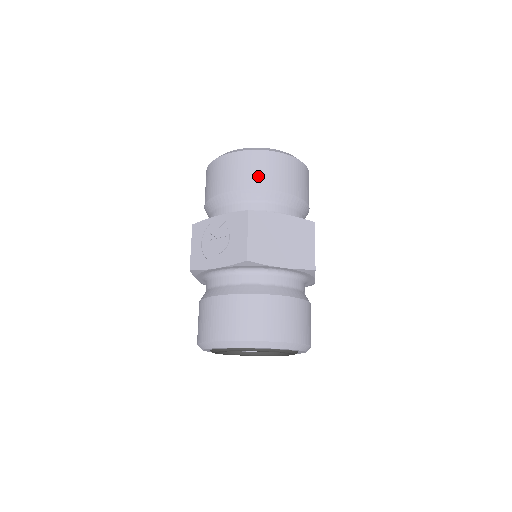
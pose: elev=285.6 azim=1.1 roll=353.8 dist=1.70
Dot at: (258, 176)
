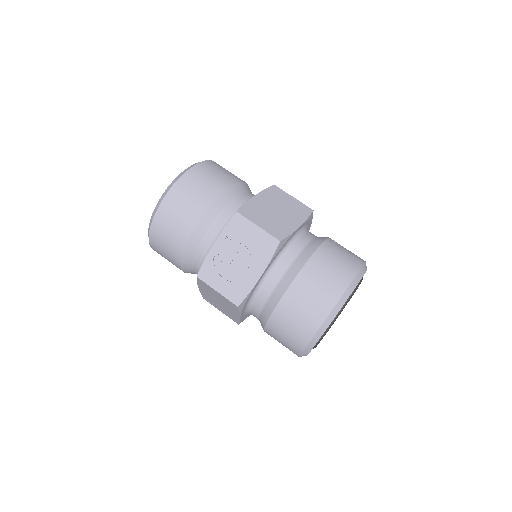
Dot at: (207, 190)
